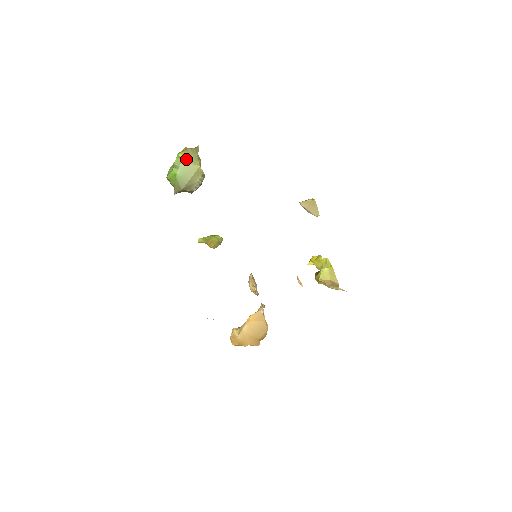
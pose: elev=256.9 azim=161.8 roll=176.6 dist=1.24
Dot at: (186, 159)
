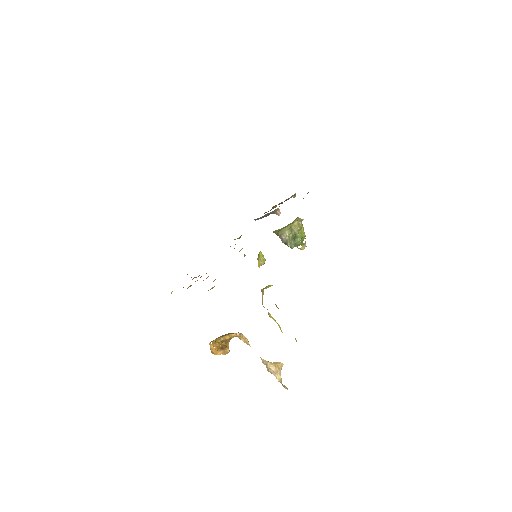
Dot at: occluded
